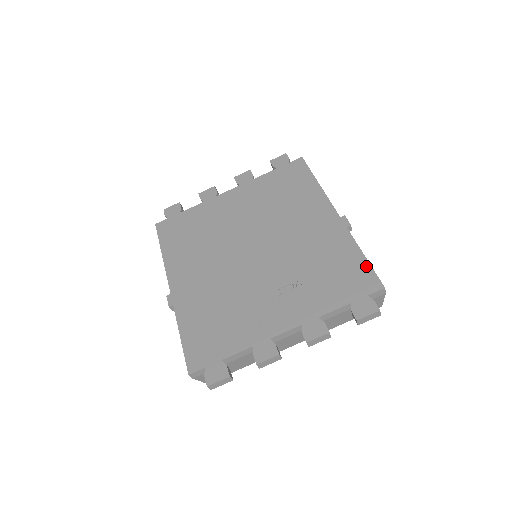
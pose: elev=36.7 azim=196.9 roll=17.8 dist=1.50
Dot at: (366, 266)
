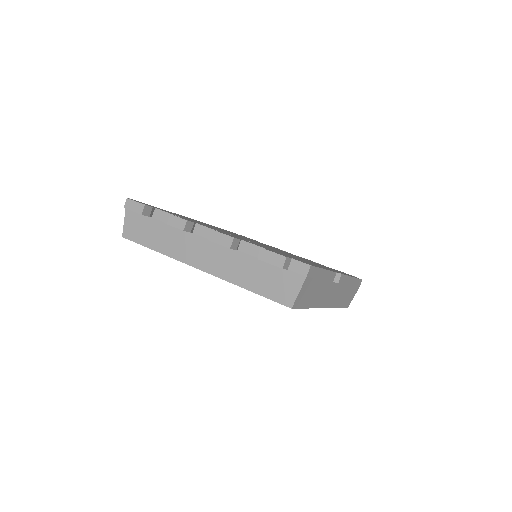
Dot at: occluded
